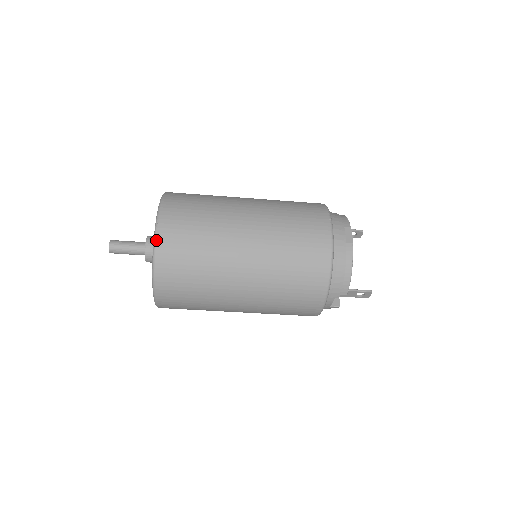
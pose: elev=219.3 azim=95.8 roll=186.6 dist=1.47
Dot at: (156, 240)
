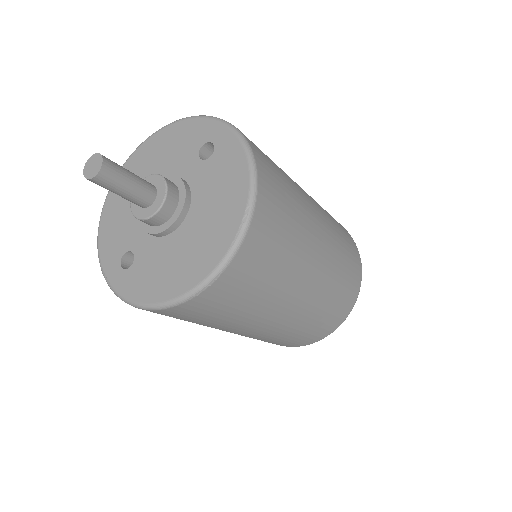
Dot at: (193, 298)
